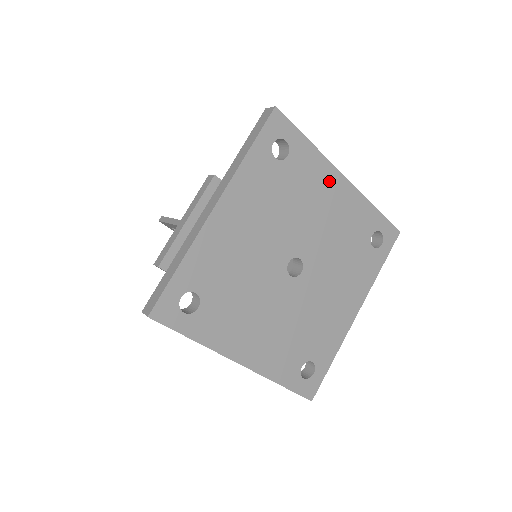
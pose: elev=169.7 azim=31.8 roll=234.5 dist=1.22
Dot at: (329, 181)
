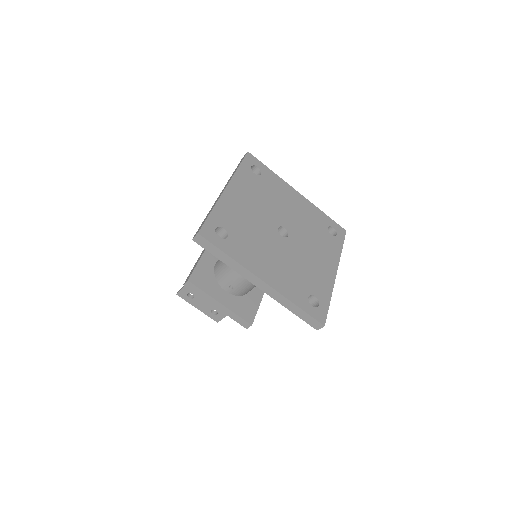
Dot at: (289, 192)
